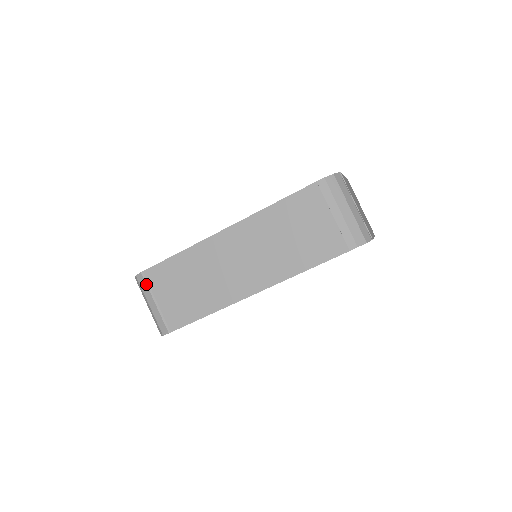
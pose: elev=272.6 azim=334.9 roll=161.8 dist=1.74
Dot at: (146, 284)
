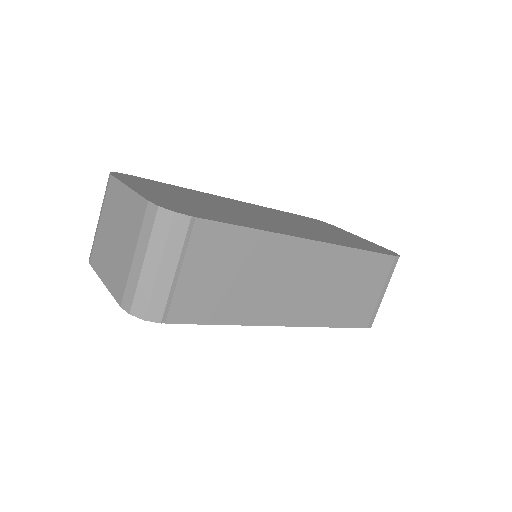
Dot at: (185, 238)
